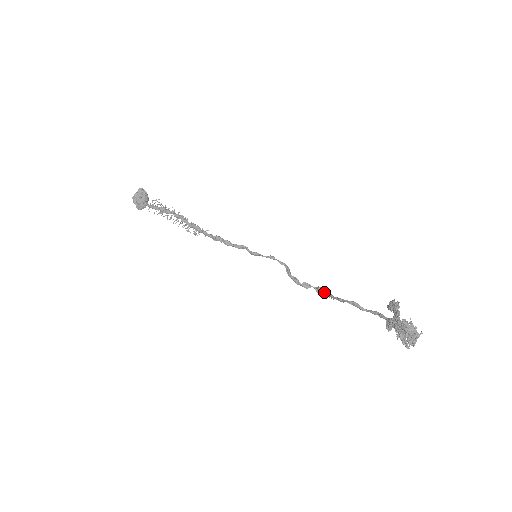
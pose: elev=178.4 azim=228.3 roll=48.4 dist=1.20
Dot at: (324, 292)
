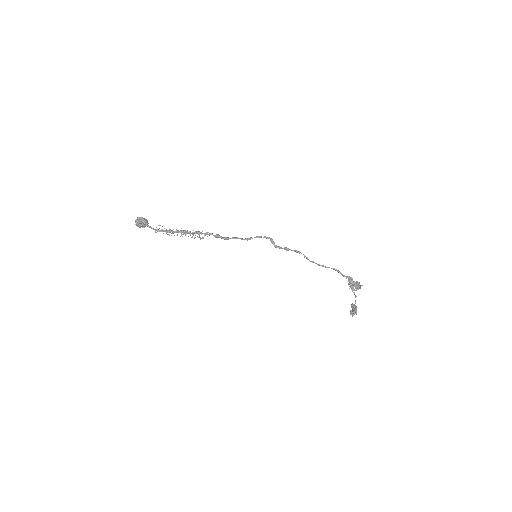
Dot at: occluded
